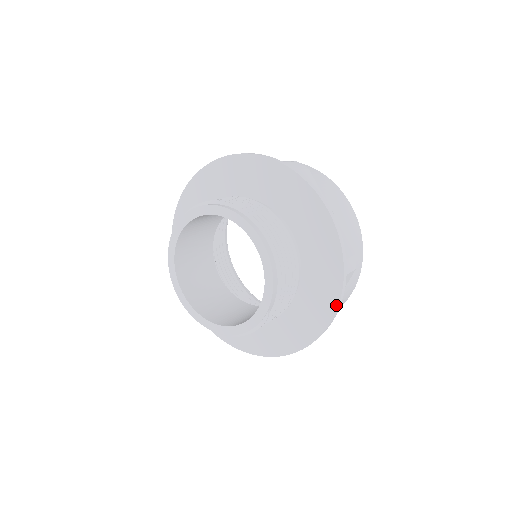
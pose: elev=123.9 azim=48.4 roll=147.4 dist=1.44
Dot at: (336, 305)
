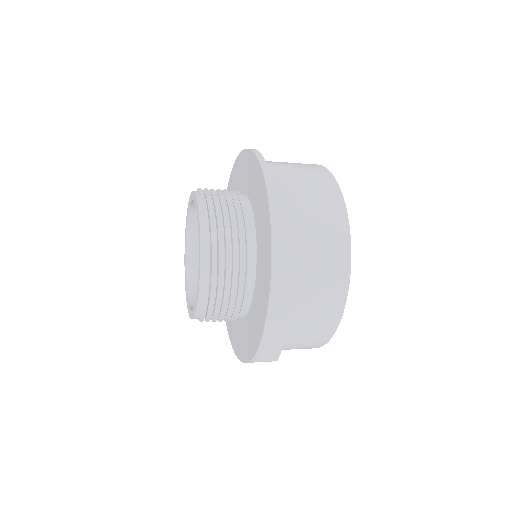
Dot at: (238, 356)
